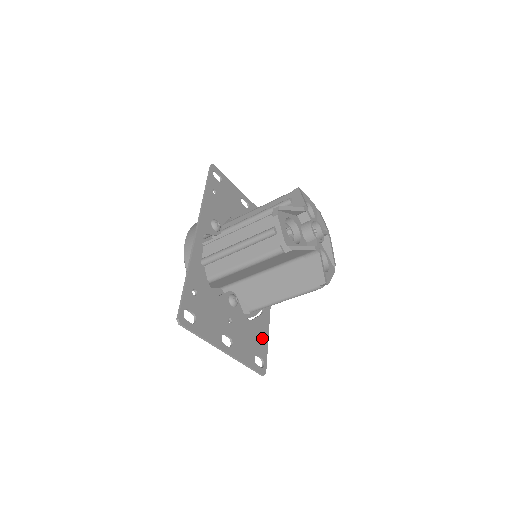
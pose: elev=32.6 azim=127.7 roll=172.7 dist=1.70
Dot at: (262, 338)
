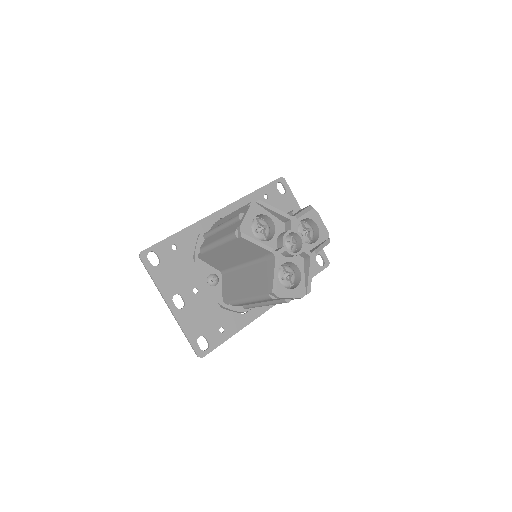
Dot at: (224, 330)
